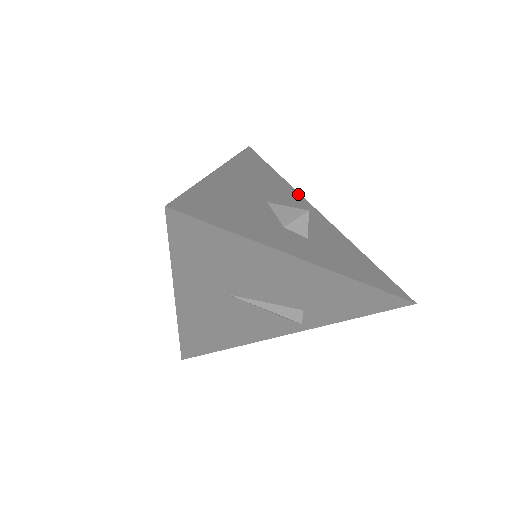
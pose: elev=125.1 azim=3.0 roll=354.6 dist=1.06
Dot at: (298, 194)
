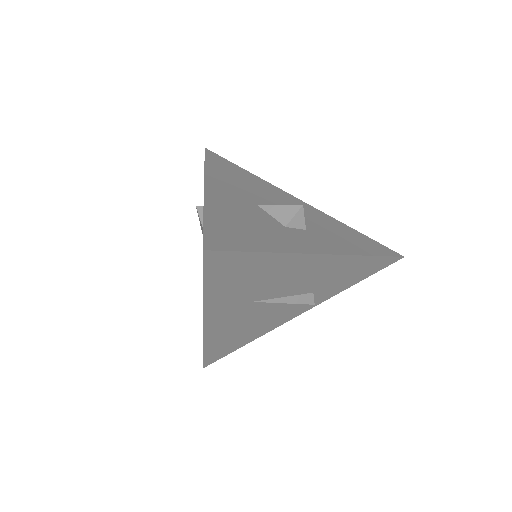
Dot at: (270, 184)
